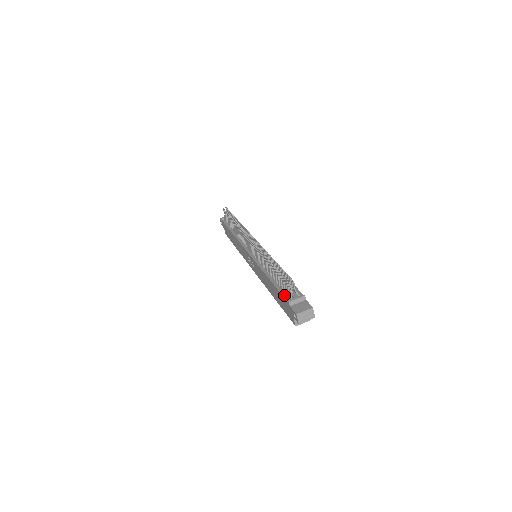
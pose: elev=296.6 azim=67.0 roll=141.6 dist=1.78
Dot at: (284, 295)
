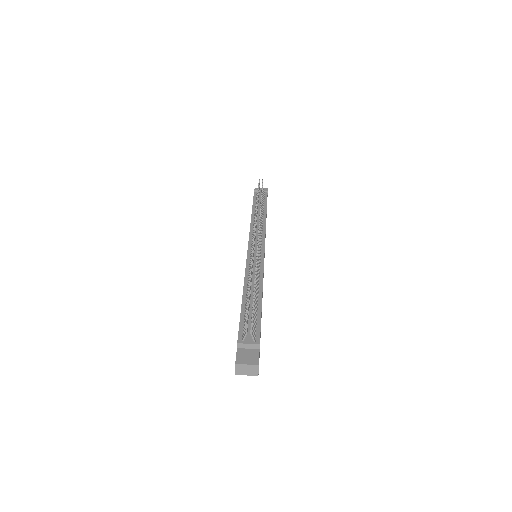
Dot at: (240, 329)
